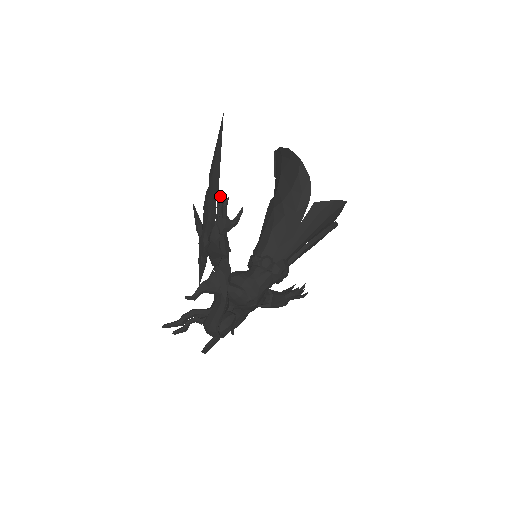
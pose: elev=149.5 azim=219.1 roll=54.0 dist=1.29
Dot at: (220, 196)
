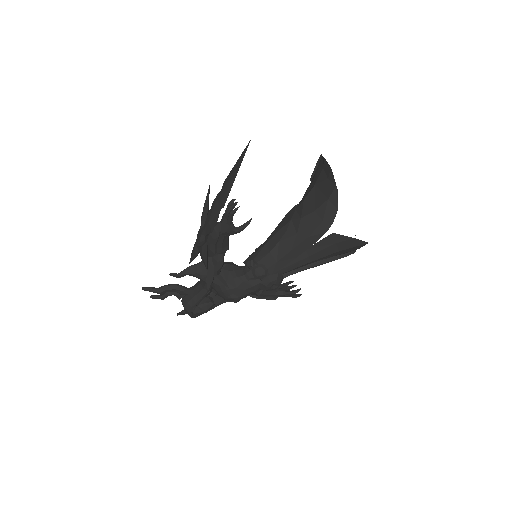
Dot at: (233, 199)
